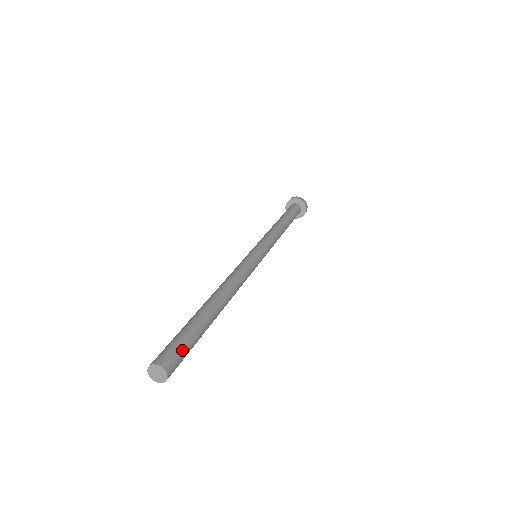
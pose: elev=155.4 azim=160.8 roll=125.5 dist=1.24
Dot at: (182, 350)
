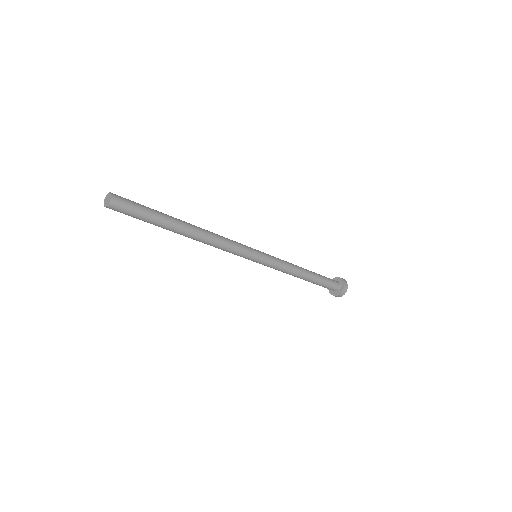
Dot at: (133, 208)
